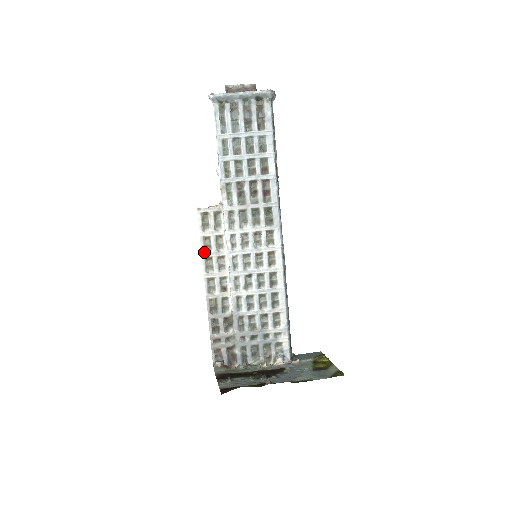
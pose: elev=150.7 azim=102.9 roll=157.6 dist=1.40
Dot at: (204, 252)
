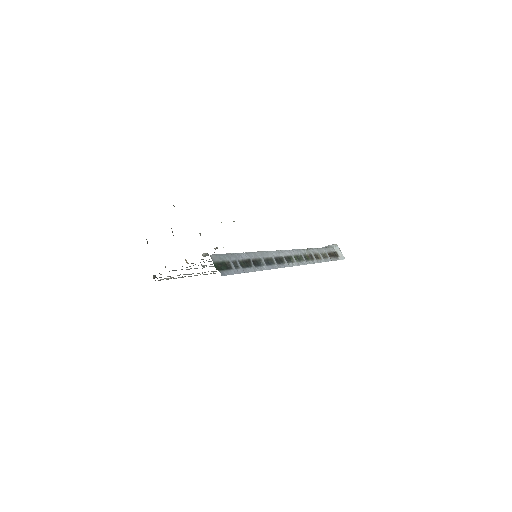
Dot at: occluded
